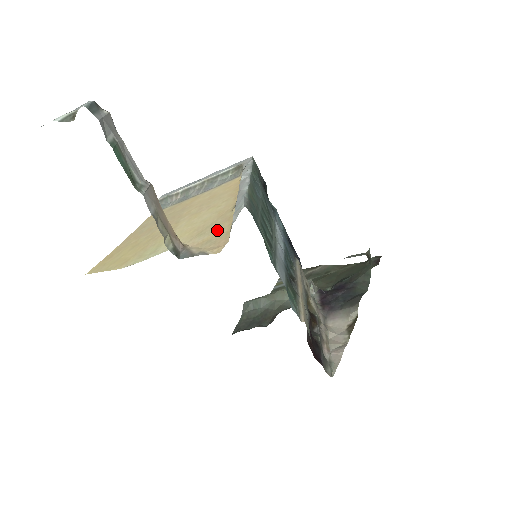
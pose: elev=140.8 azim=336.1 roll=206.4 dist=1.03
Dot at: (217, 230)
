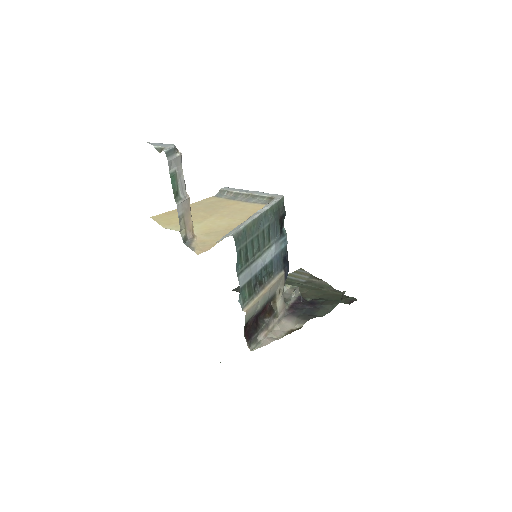
Dot at: (214, 238)
